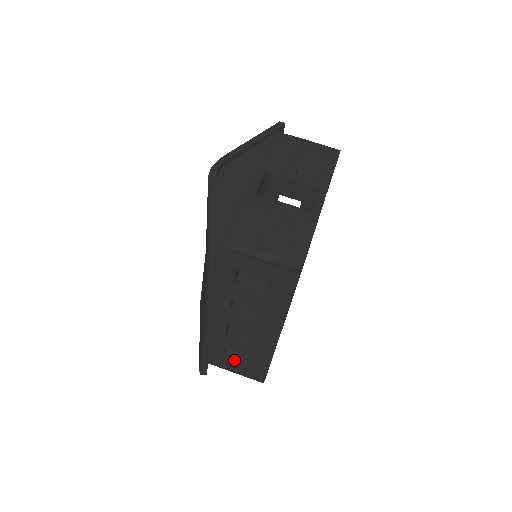
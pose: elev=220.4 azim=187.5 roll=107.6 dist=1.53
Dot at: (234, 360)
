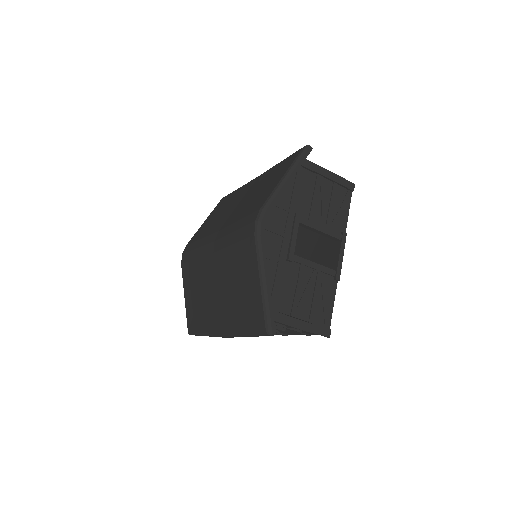
Dot at: occluded
